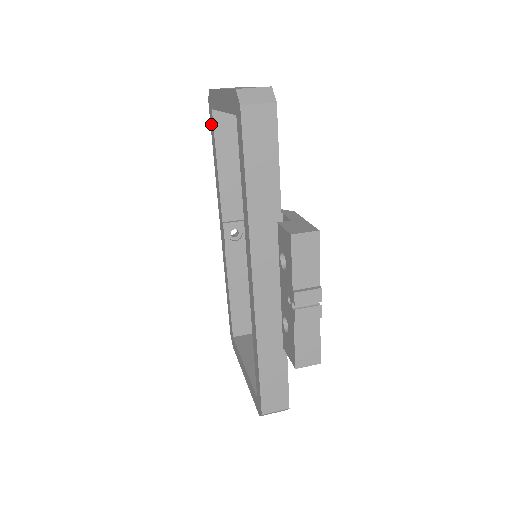
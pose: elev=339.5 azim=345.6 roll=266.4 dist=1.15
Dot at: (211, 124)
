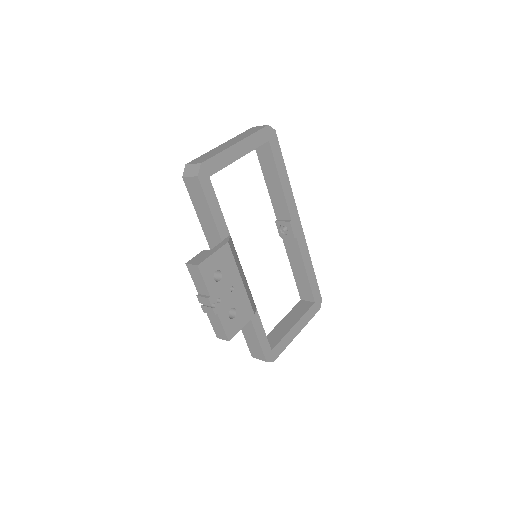
Dot at: occluded
